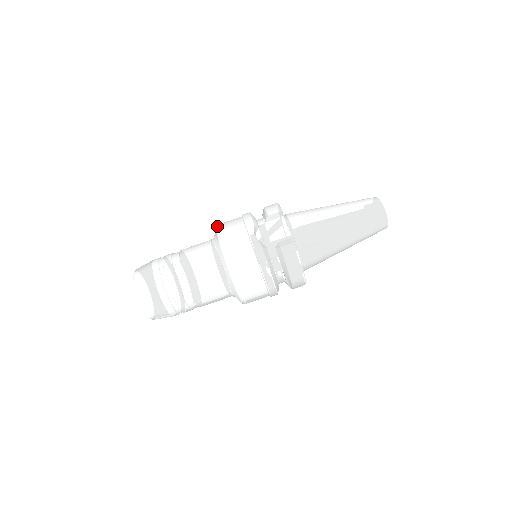
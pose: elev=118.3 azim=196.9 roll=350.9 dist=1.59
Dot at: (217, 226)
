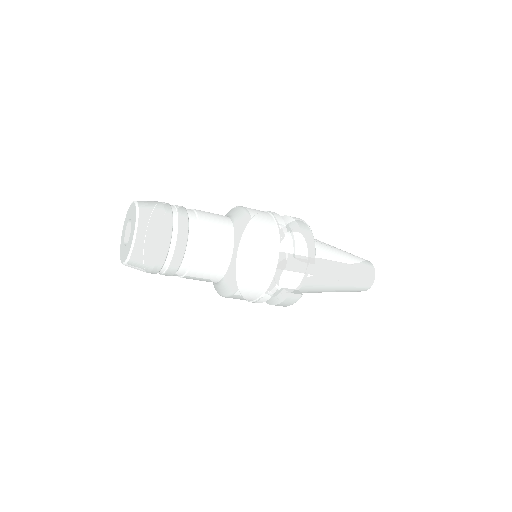
Dot at: (253, 233)
